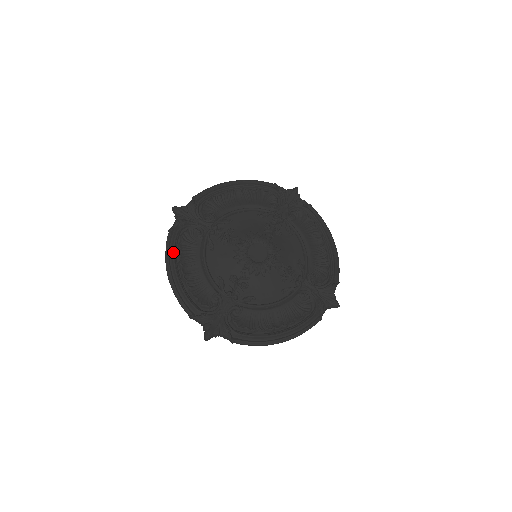
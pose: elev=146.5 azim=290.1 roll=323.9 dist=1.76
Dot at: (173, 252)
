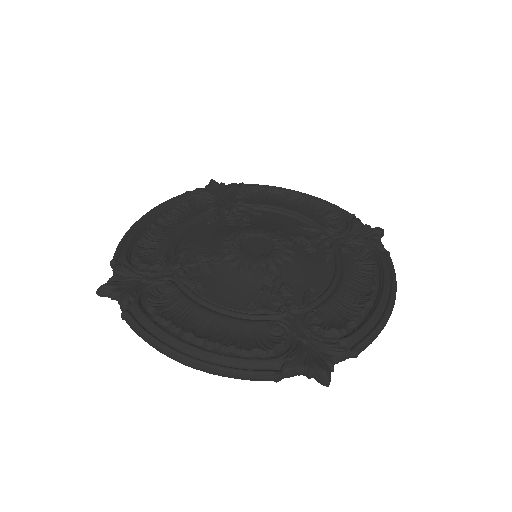
Dot at: (166, 204)
